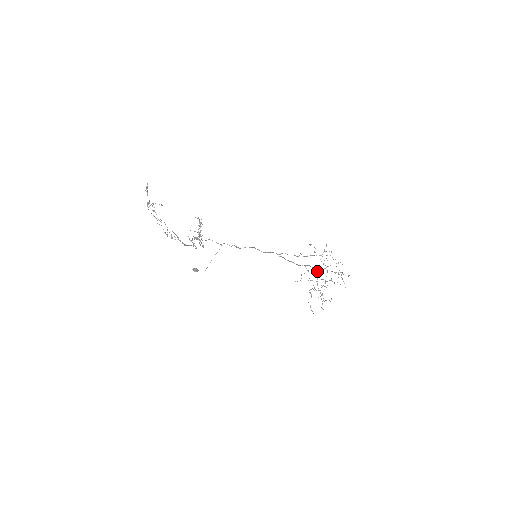
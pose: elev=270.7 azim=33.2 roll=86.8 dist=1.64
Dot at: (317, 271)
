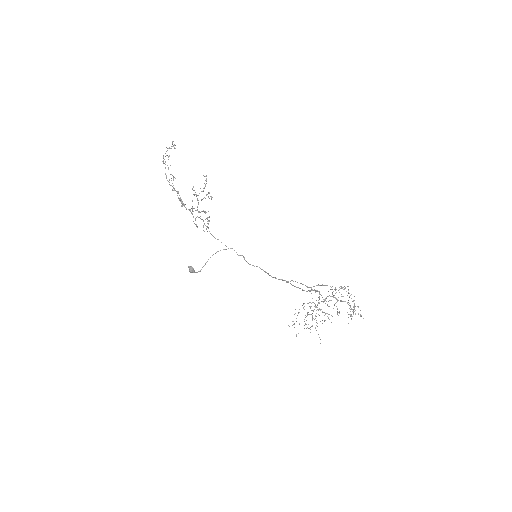
Dot at: (322, 297)
